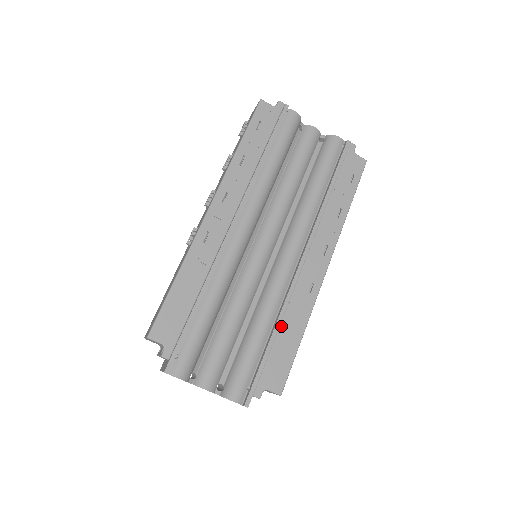
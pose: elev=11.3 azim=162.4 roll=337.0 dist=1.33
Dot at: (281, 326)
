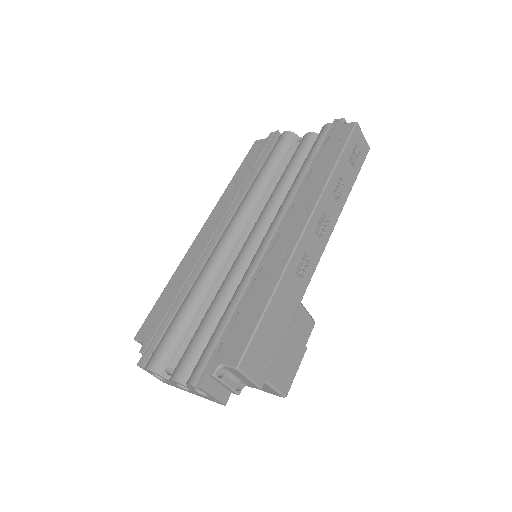
Dot at: (247, 297)
